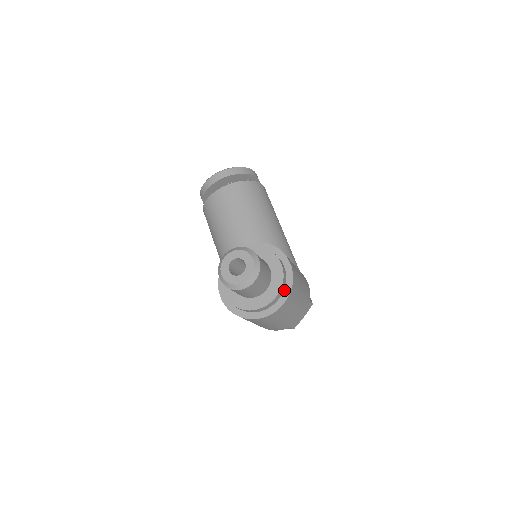
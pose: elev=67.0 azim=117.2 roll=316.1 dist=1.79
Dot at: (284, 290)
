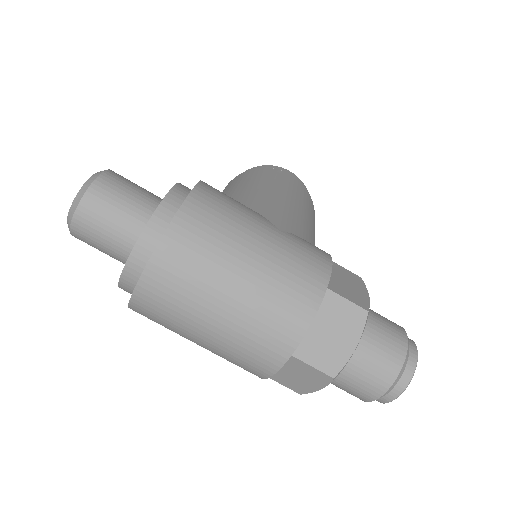
Dot at: occluded
